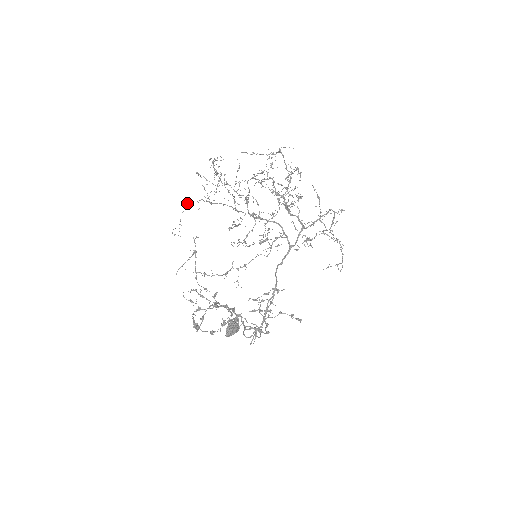
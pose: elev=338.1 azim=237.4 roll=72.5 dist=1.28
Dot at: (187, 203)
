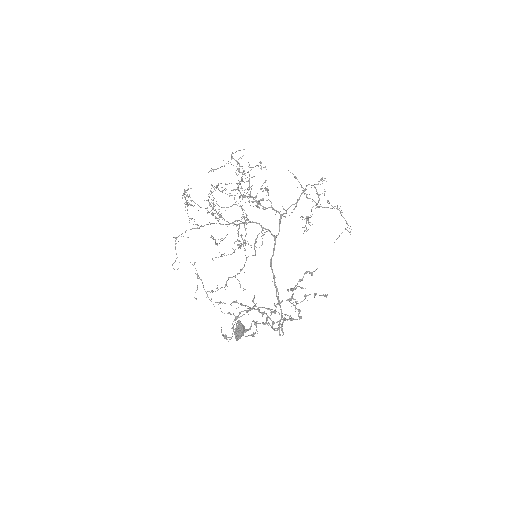
Dot at: (175, 238)
